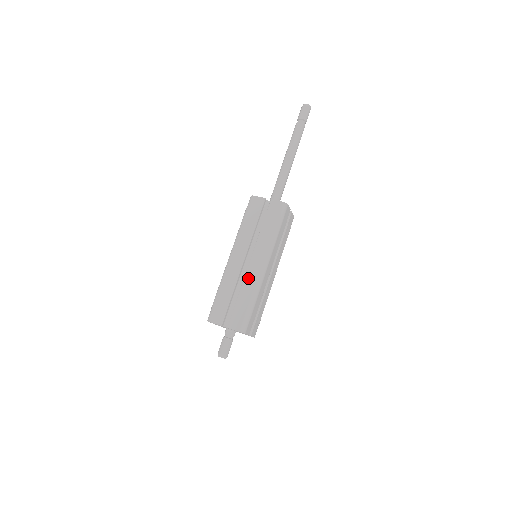
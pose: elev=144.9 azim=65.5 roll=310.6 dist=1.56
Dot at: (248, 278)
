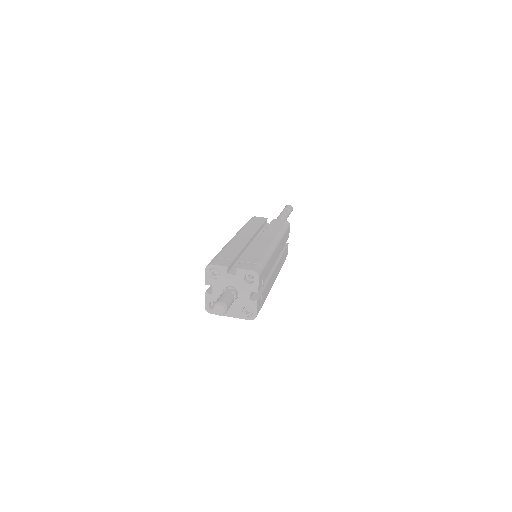
Dot at: (258, 245)
